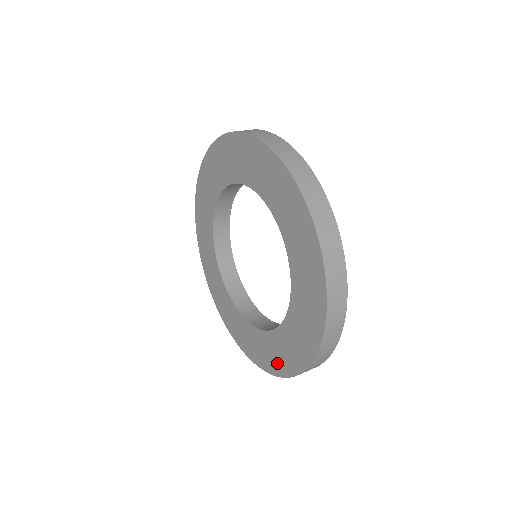
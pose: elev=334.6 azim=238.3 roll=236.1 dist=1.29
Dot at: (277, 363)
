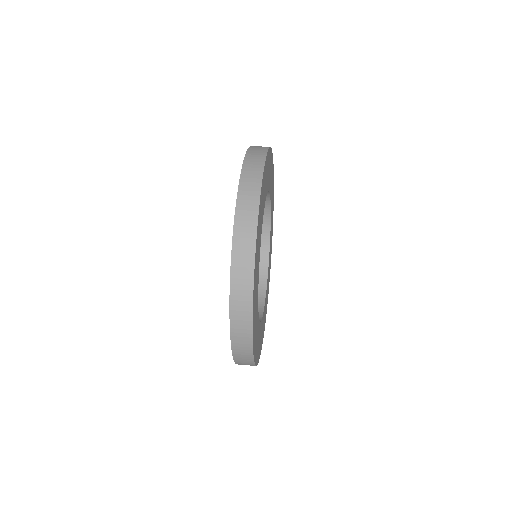
Dot at: occluded
